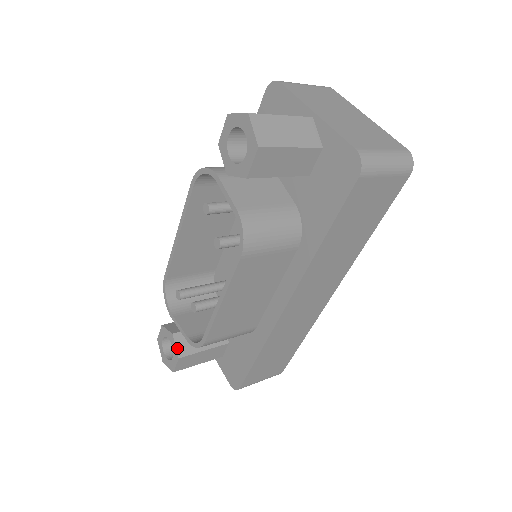
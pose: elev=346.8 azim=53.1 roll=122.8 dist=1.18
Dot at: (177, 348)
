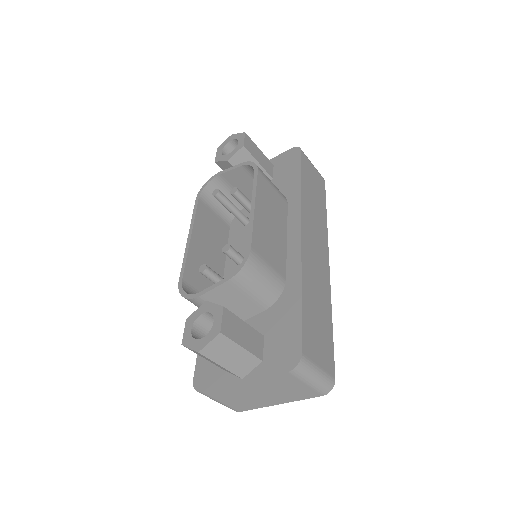
Dot at: (217, 305)
